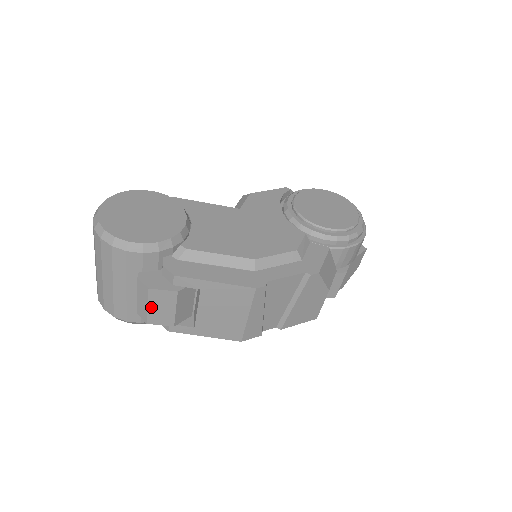
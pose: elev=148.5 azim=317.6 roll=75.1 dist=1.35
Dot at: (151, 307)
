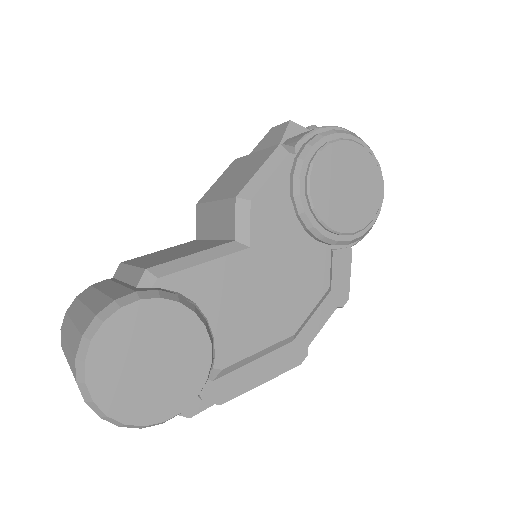
Dot at: occluded
